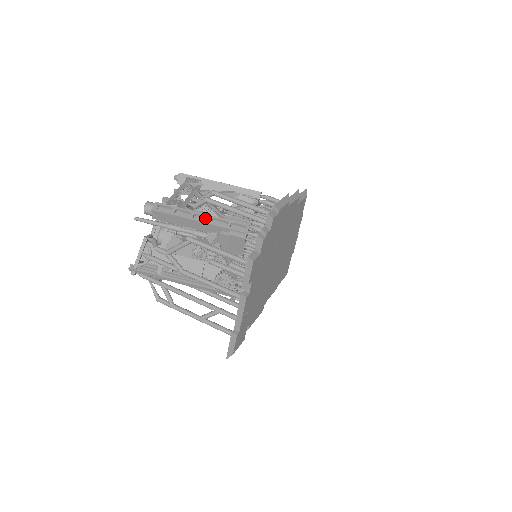
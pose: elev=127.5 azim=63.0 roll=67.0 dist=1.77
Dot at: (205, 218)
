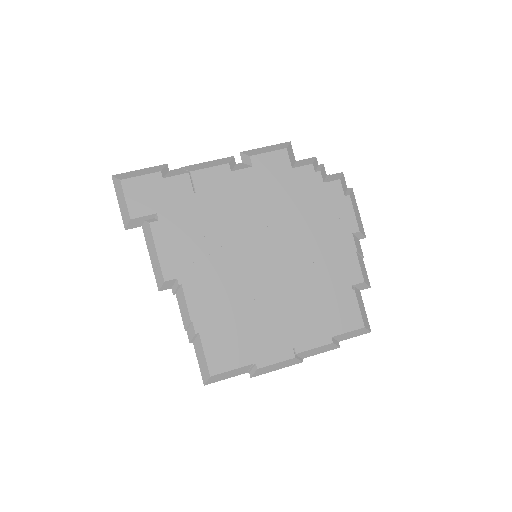
Dot at: occluded
